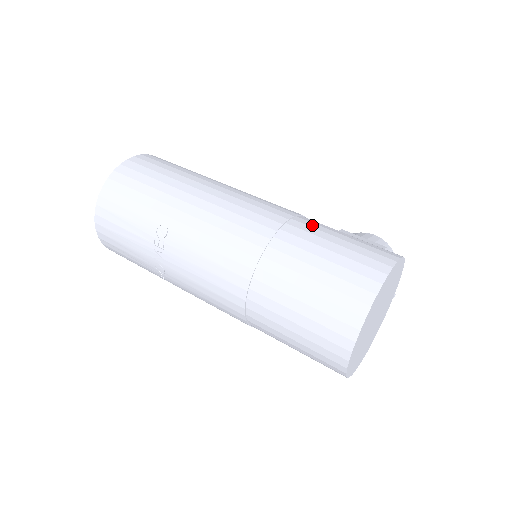
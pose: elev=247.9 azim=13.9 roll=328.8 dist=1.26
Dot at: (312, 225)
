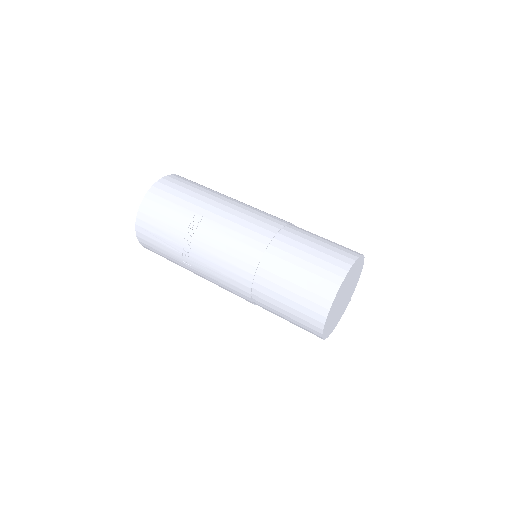
Dot at: occluded
